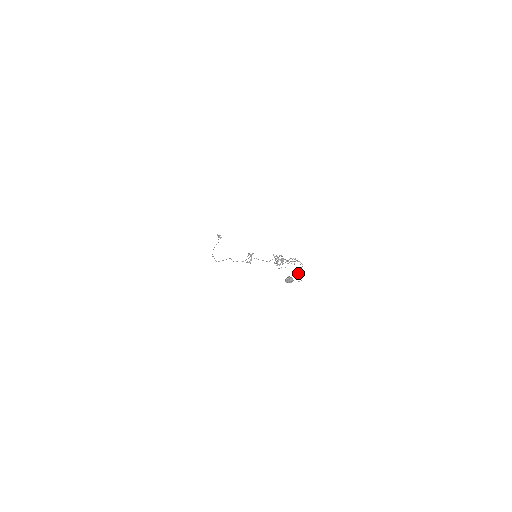
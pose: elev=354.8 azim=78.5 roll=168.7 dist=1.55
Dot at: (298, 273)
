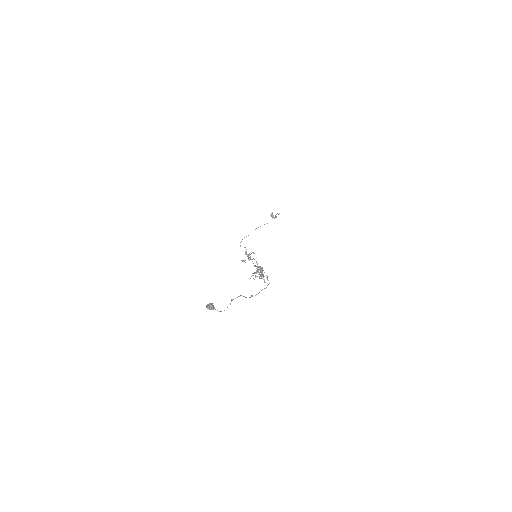
Dot at: (231, 300)
